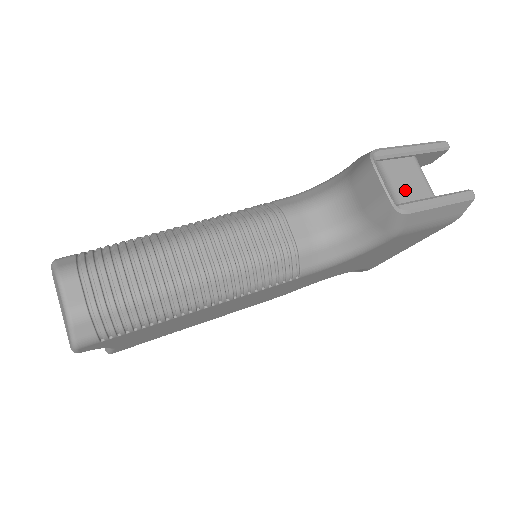
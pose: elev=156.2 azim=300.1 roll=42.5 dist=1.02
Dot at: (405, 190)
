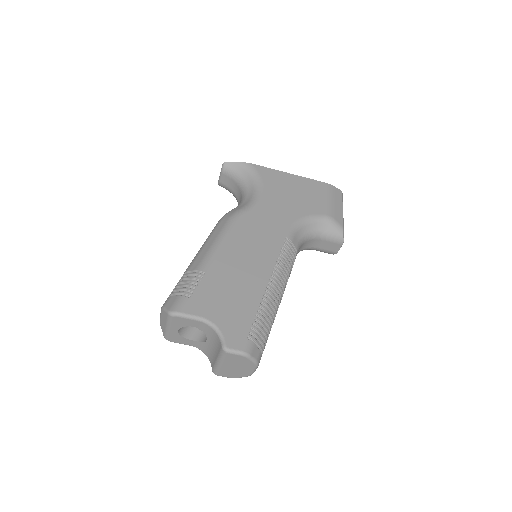
Dot at: occluded
